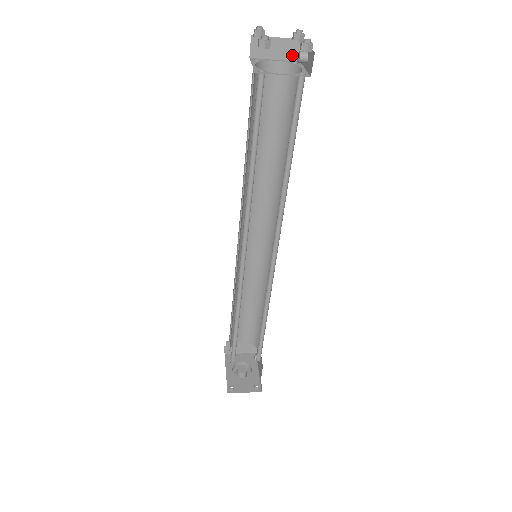
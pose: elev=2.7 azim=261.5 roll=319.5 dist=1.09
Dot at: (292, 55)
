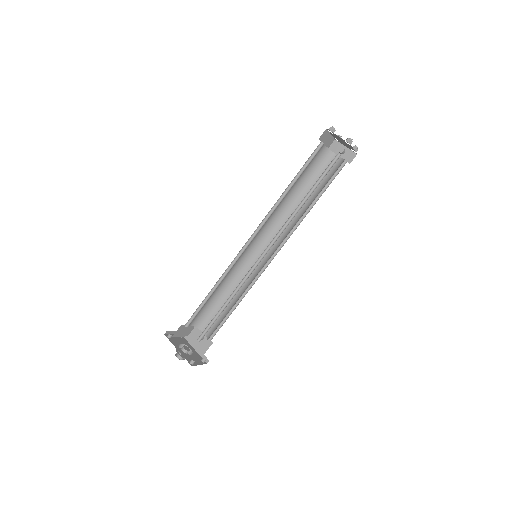
Dot at: (328, 144)
